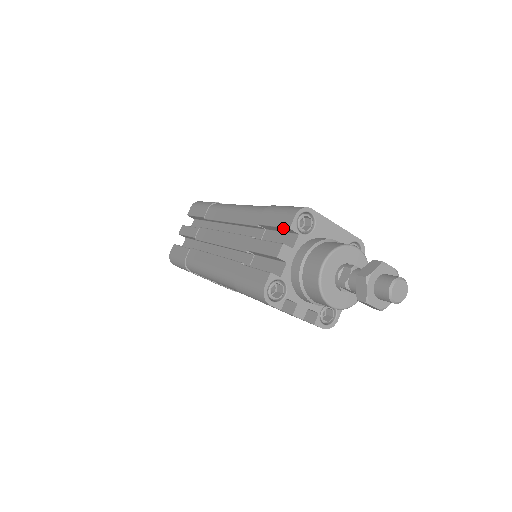
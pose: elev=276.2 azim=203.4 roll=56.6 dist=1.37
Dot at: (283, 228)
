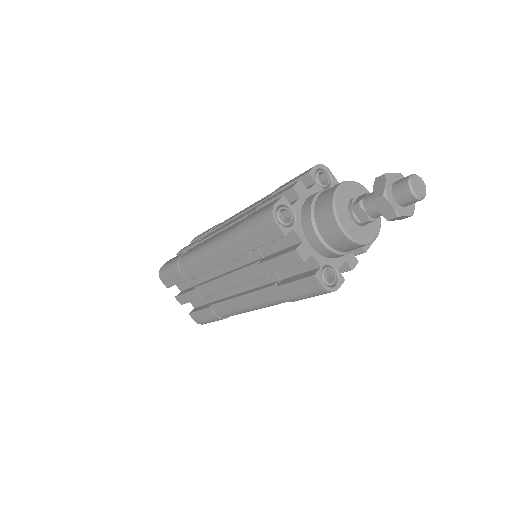
Dot at: (301, 178)
